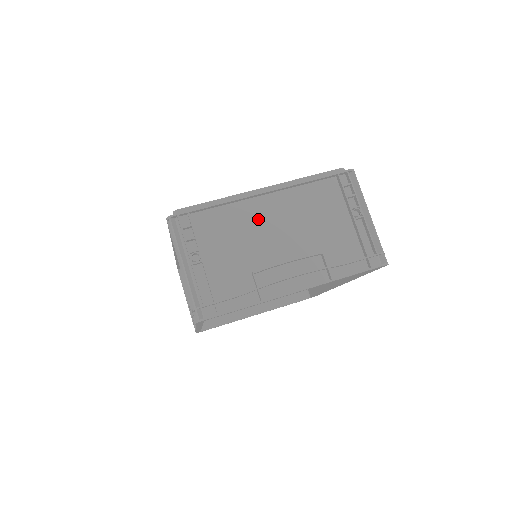
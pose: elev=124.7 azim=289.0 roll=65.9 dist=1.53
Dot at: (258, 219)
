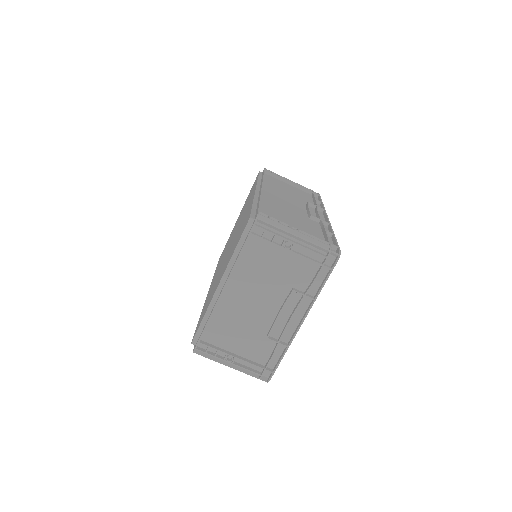
Dot at: (237, 306)
